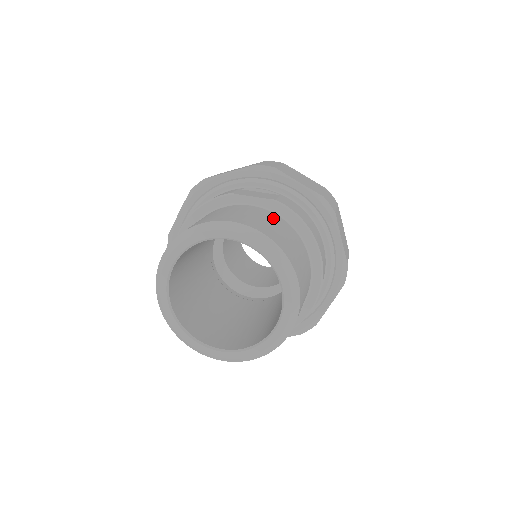
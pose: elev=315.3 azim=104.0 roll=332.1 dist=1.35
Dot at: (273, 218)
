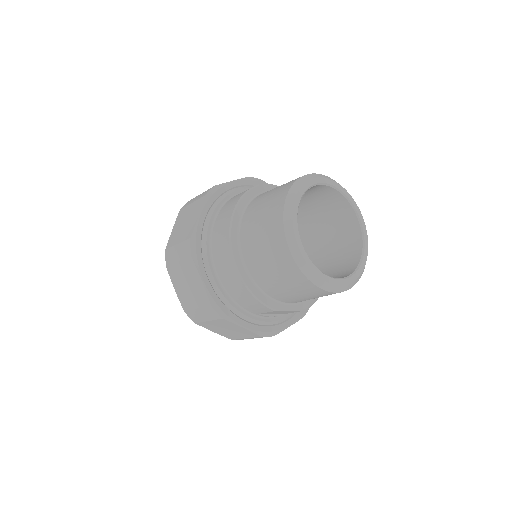
Dot at: occluded
